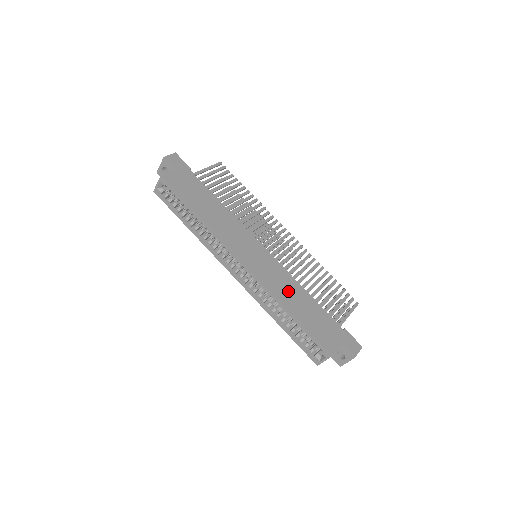
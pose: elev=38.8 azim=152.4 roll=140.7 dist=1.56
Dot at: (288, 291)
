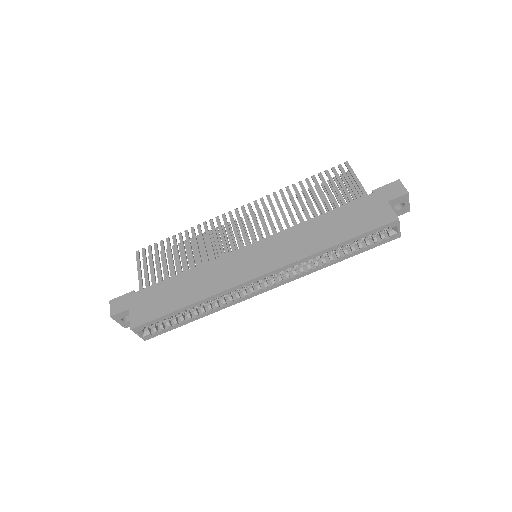
Dot at: (309, 238)
